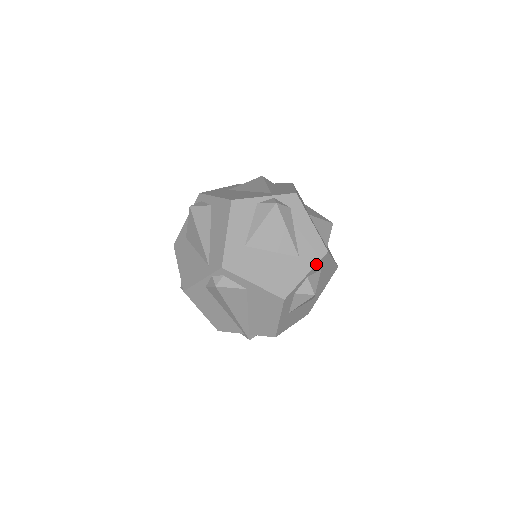
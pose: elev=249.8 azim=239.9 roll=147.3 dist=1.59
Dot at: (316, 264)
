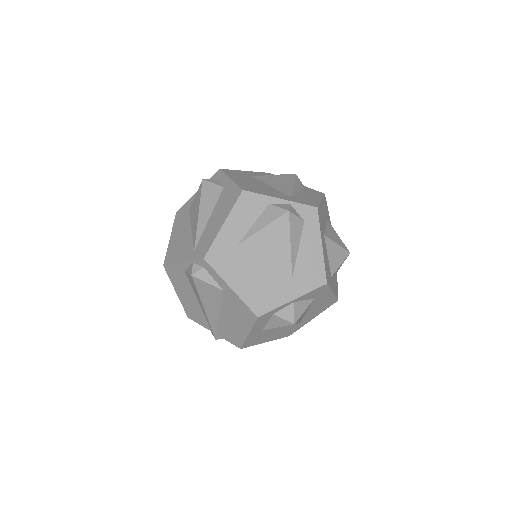
Dot at: (308, 292)
